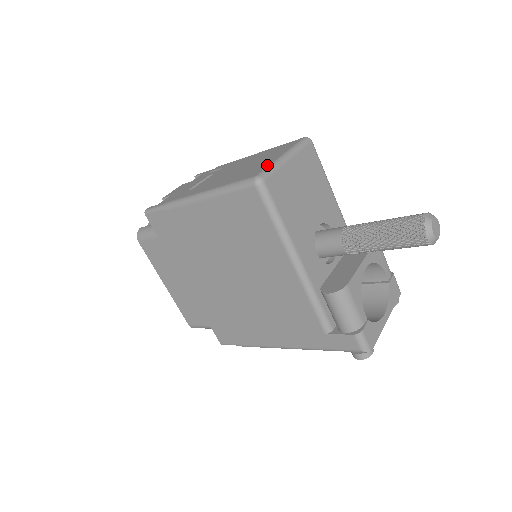
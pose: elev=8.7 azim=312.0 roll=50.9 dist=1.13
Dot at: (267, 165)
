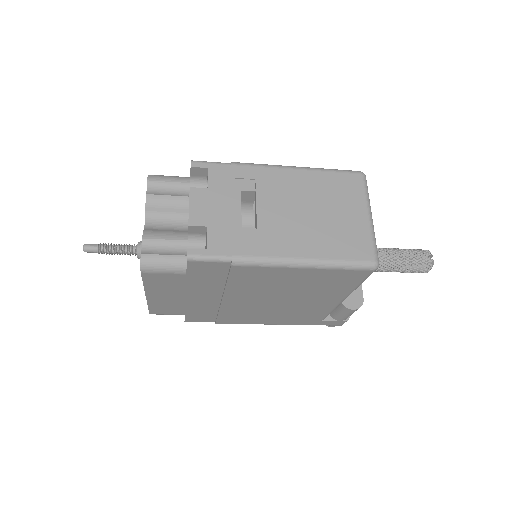
Dot at: (369, 237)
